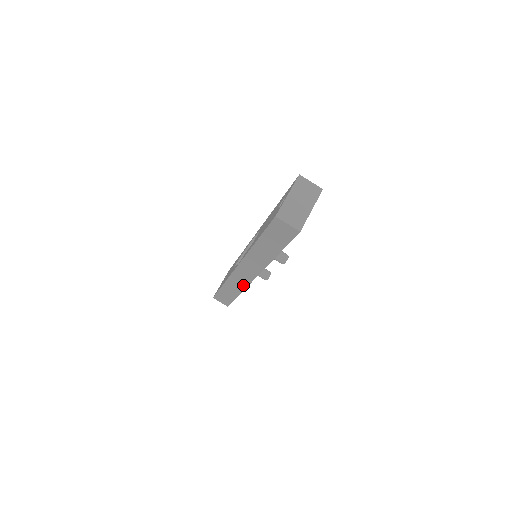
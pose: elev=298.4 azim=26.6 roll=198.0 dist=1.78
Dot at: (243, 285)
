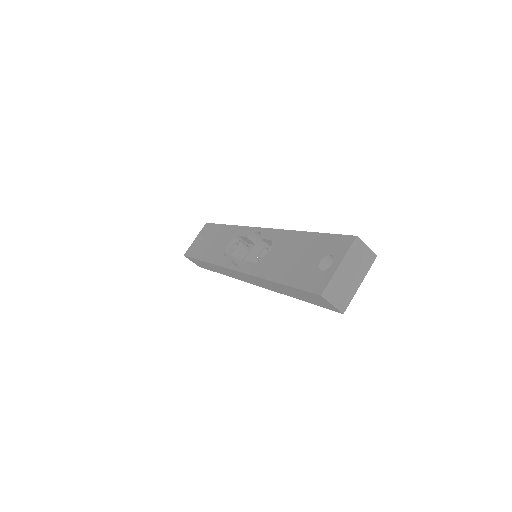
Dot at: (231, 276)
